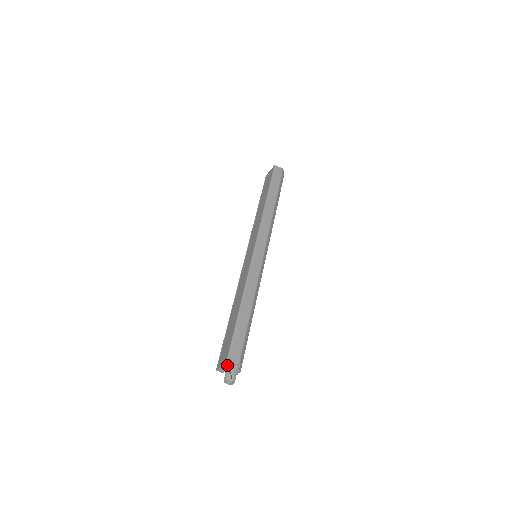
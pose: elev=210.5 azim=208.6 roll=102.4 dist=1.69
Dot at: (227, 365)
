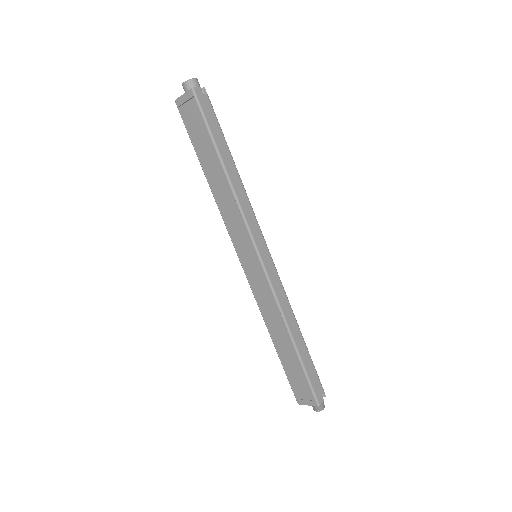
Dot at: (318, 405)
